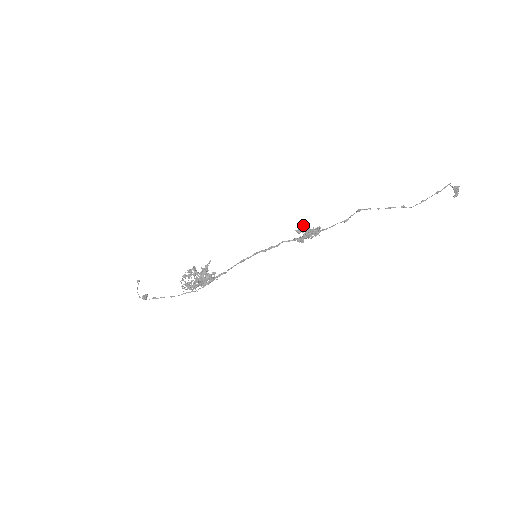
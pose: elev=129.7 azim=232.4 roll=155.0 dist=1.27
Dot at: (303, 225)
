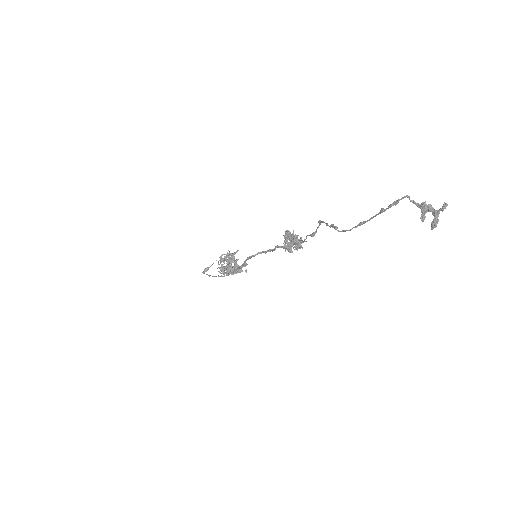
Dot at: occluded
